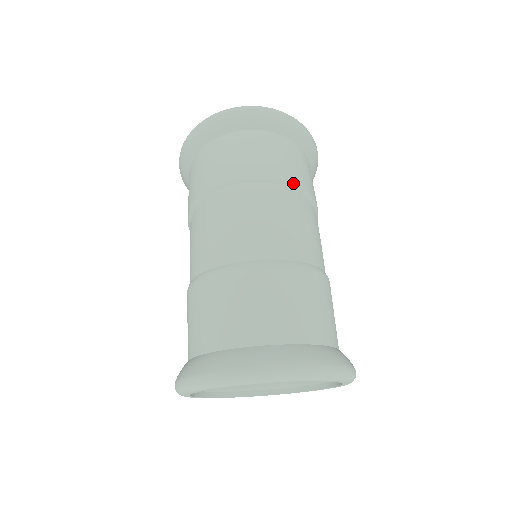
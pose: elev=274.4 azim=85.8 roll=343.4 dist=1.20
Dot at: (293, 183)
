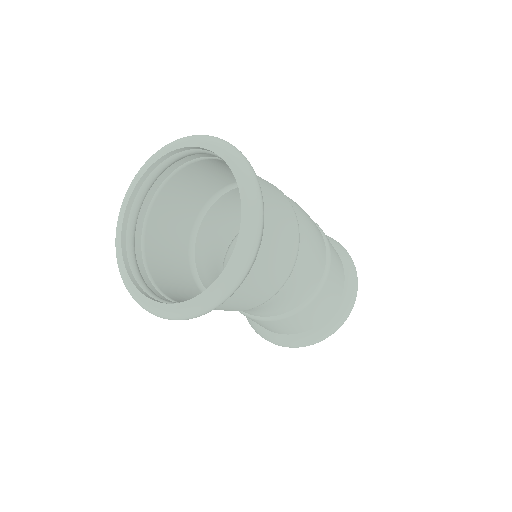
Dot at: (327, 240)
